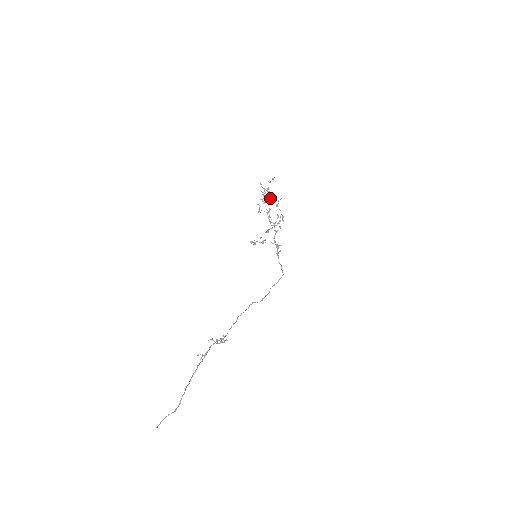
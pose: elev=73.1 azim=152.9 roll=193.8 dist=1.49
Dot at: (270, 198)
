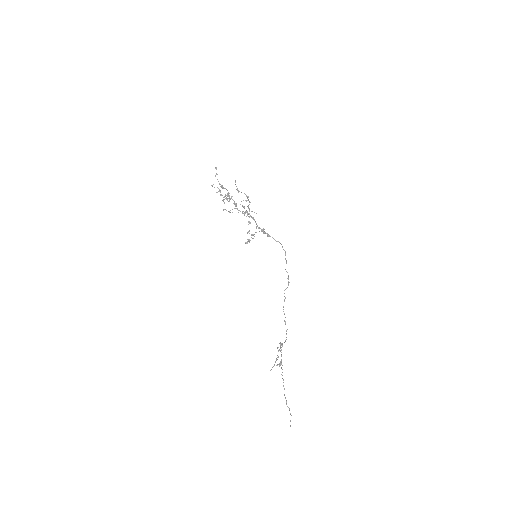
Dot at: occluded
